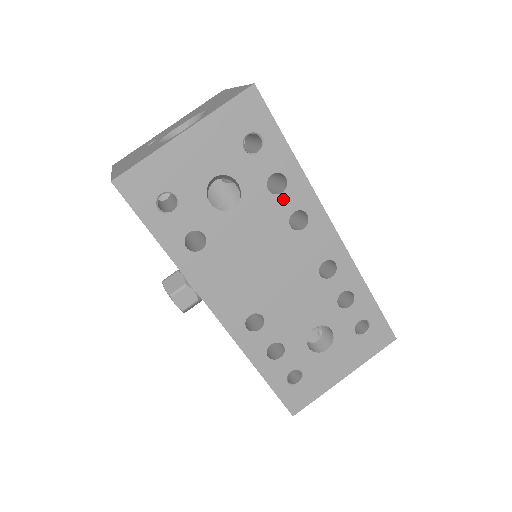
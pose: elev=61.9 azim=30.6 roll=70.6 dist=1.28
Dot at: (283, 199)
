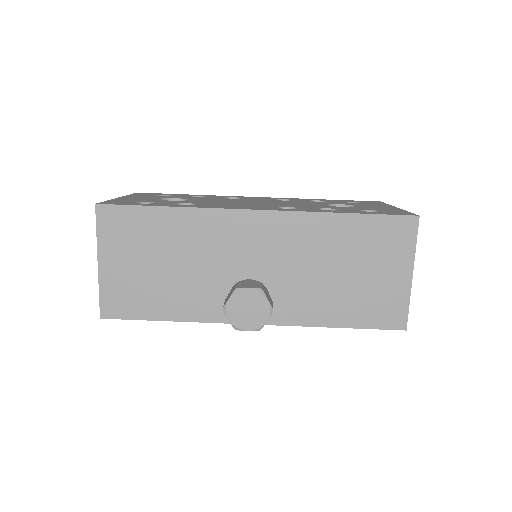
Dot at: occluded
